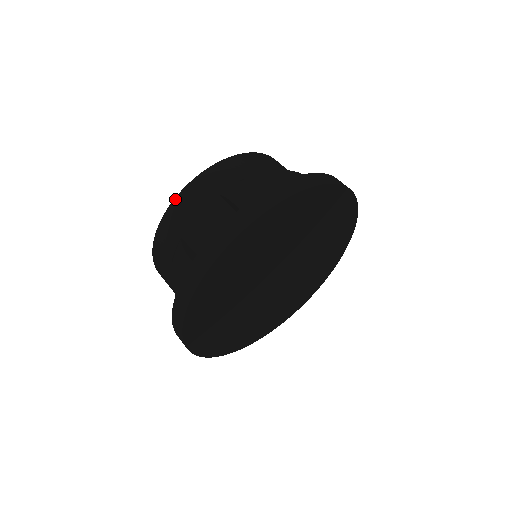
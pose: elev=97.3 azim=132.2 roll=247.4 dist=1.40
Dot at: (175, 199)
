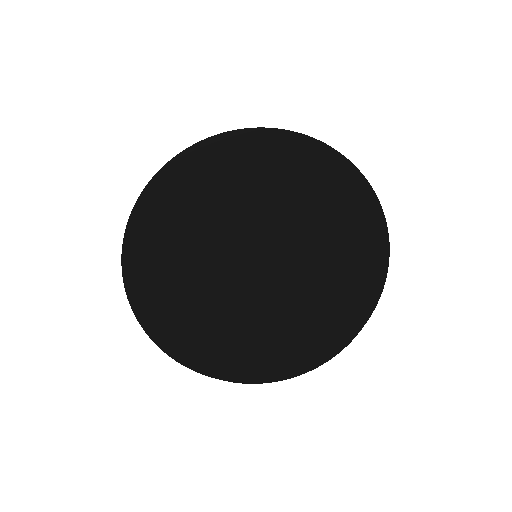
Dot at: occluded
